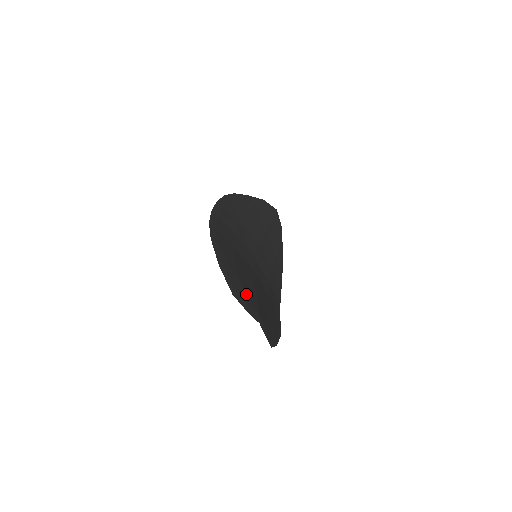
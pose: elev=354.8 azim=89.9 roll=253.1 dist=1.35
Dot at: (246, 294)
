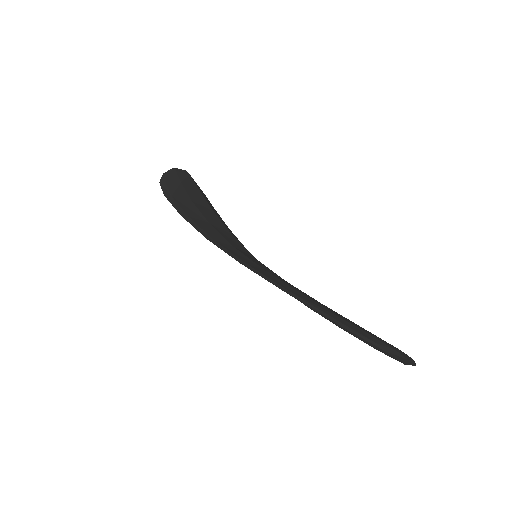
Dot at: (372, 335)
